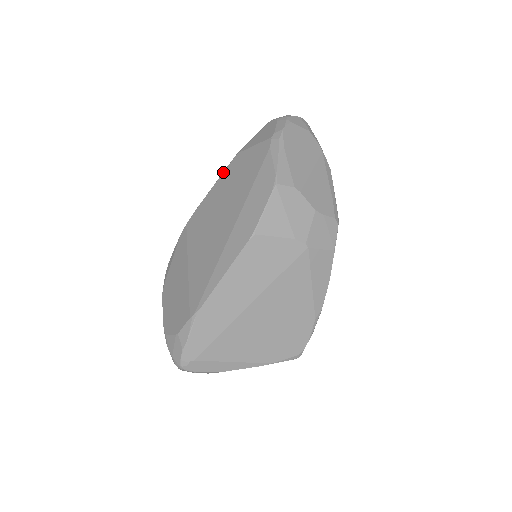
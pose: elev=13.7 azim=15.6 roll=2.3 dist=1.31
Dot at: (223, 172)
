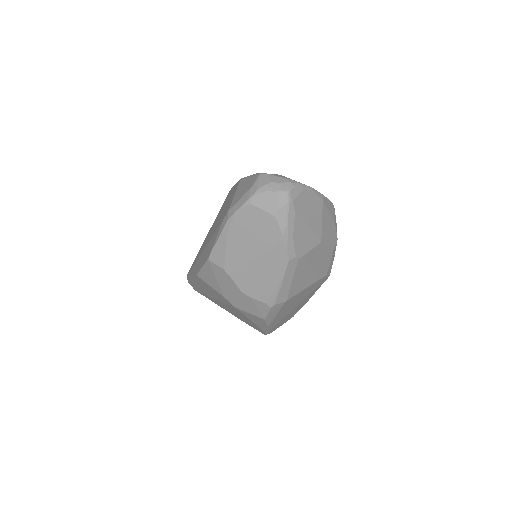
Dot at: (237, 182)
